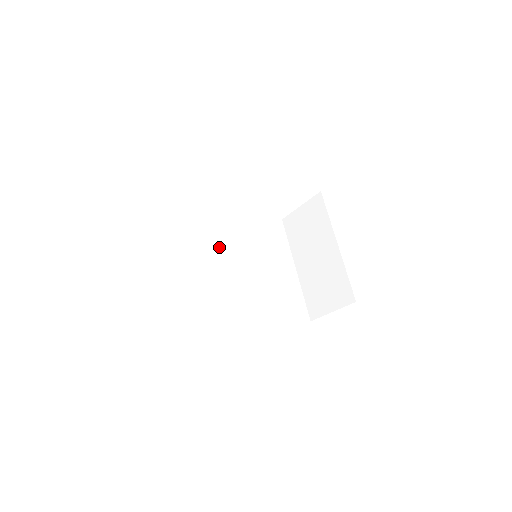
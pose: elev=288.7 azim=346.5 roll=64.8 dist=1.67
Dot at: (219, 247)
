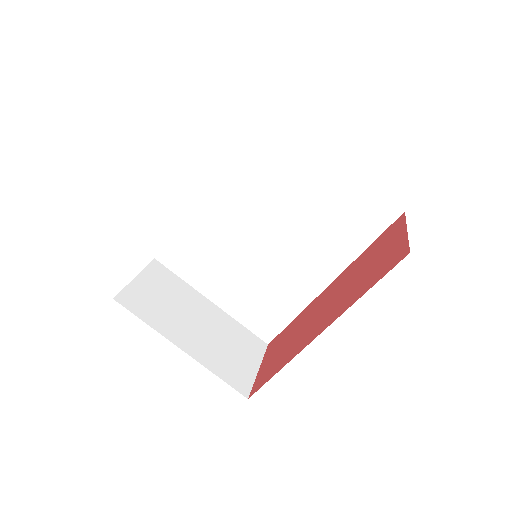
Dot at: (231, 232)
